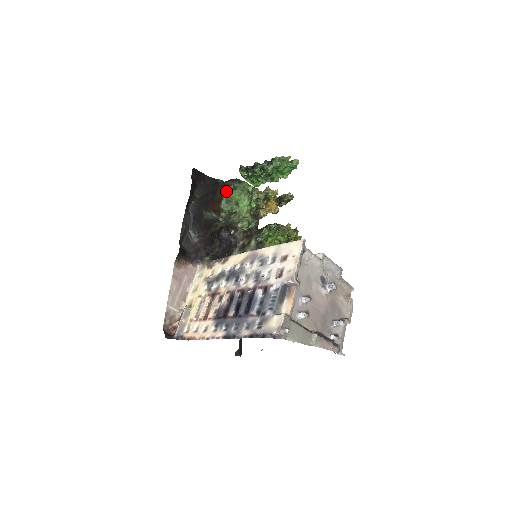
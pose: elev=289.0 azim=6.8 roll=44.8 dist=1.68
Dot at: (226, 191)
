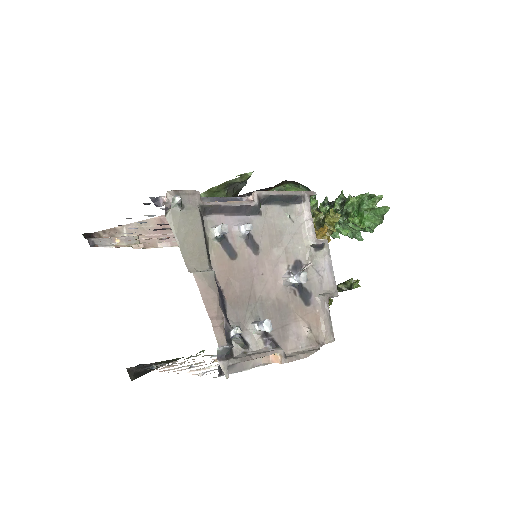
Dot at: (287, 184)
